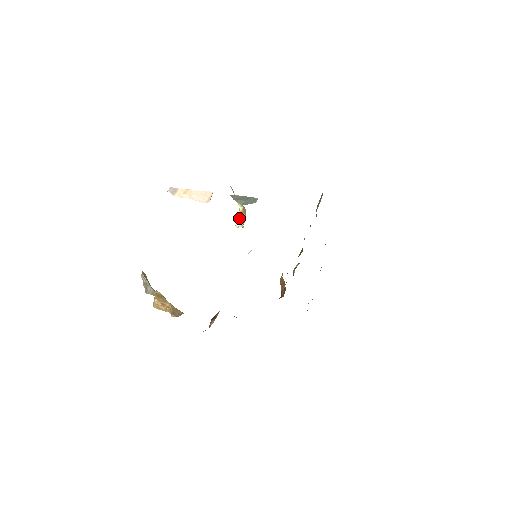
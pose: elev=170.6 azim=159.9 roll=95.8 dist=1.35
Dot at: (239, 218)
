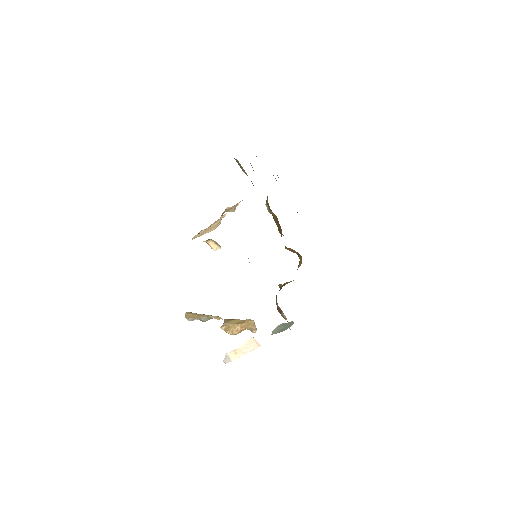
Dot at: (210, 245)
